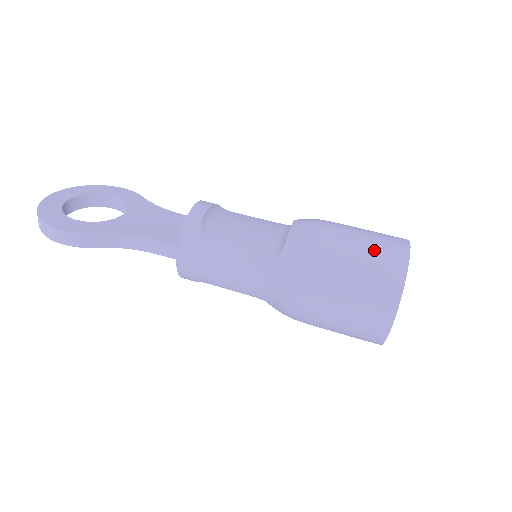
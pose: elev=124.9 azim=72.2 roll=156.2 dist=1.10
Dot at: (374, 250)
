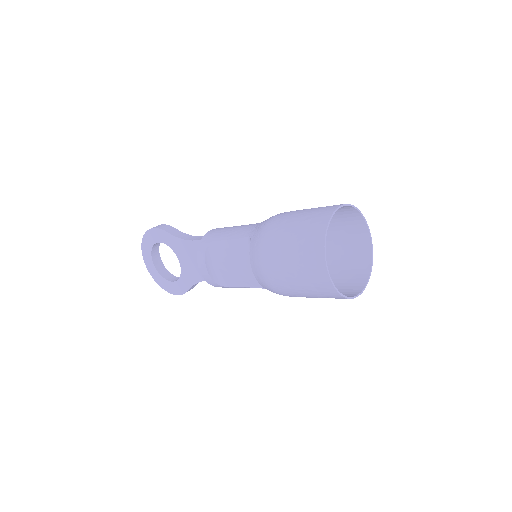
Dot at: (343, 223)
